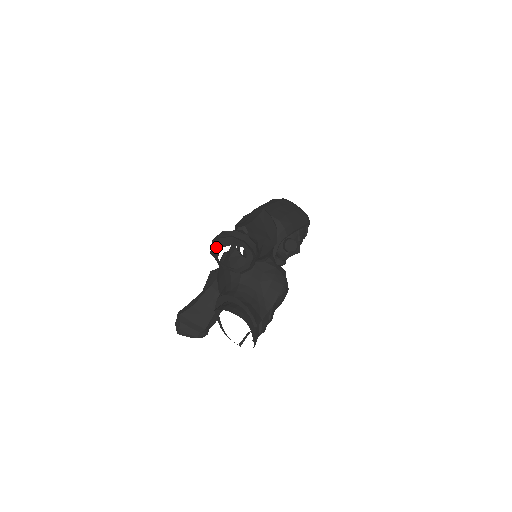
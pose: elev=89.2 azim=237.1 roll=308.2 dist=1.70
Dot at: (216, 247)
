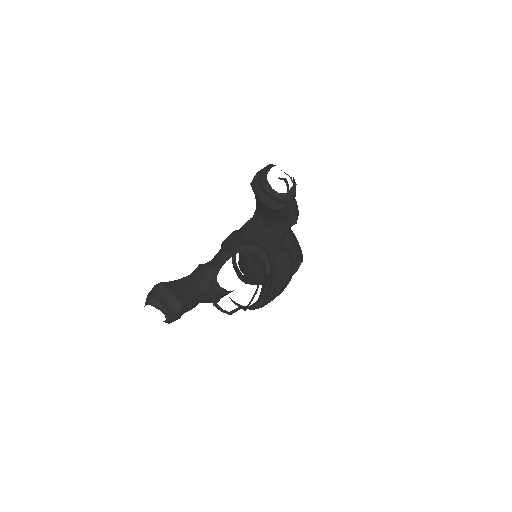
Dot at: (266, 167)
